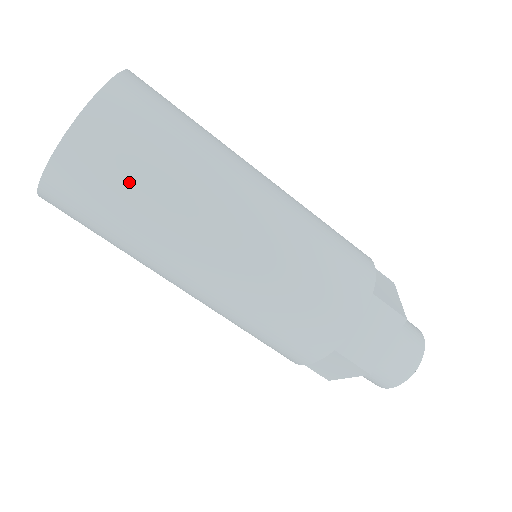
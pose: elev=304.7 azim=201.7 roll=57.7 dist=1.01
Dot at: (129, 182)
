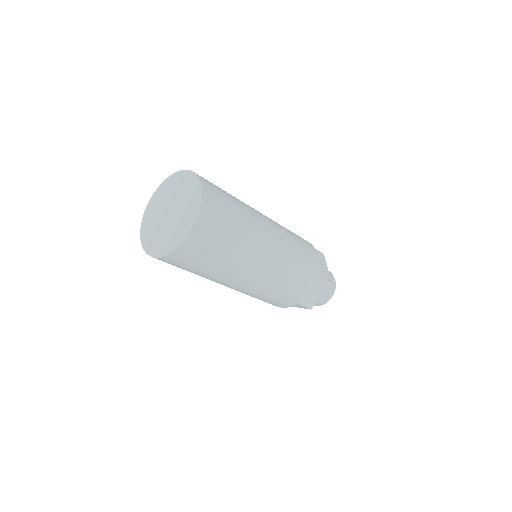
Dot at: (231, 214)
